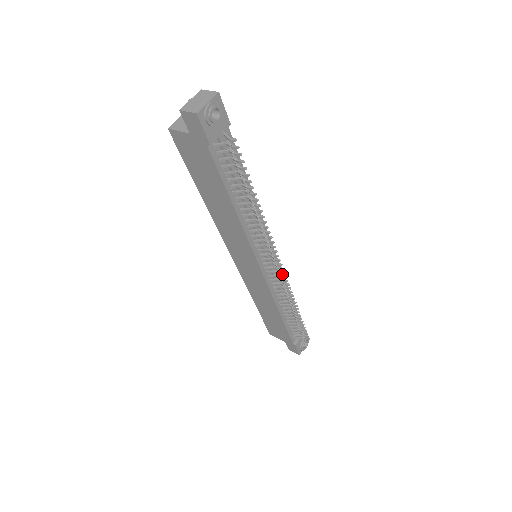
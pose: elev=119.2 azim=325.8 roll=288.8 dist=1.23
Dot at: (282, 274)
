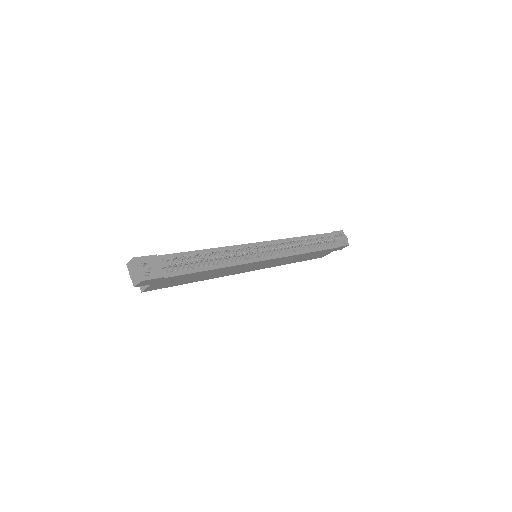
Dot at: (279, 241)
